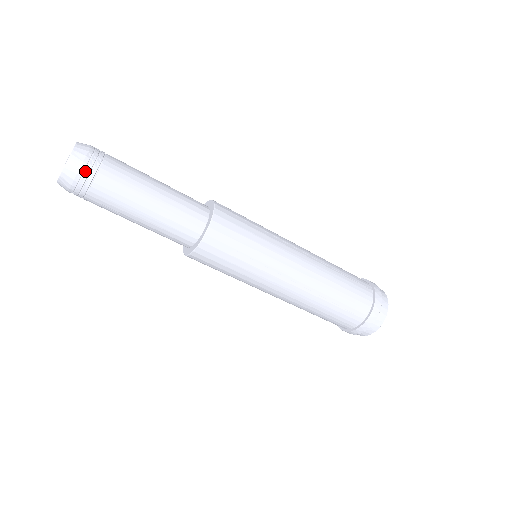
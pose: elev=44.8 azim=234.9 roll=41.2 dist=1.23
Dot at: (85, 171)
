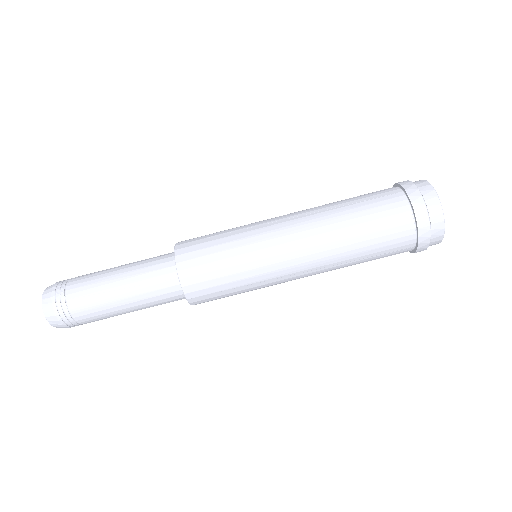
Dot at: (59, 283)
